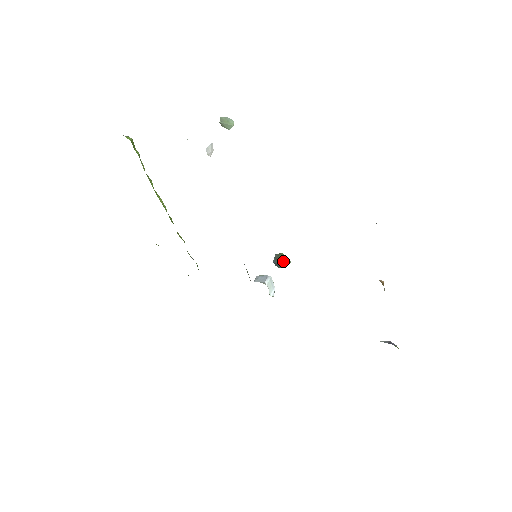
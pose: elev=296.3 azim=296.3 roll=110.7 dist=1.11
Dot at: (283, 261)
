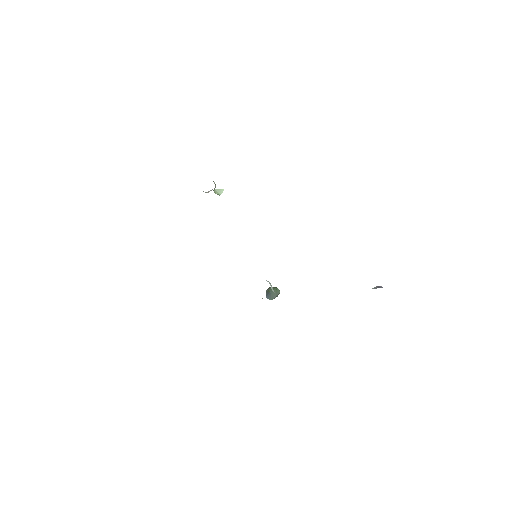
Dot at: (274, 288)
